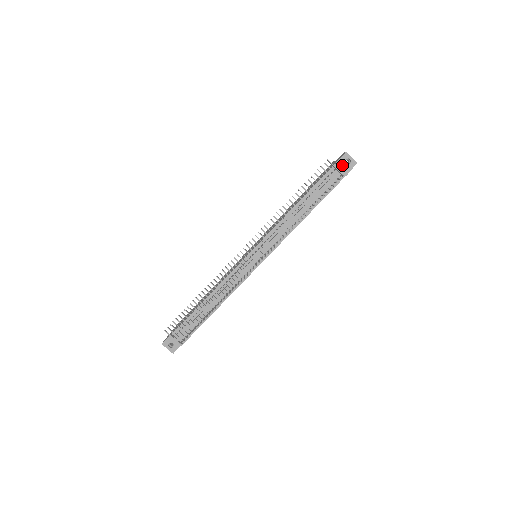
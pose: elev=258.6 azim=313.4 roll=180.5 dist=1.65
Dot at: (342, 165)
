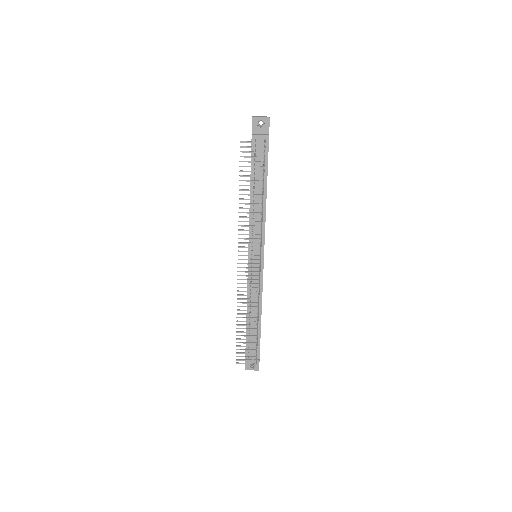
Dot at: (258, 131)
